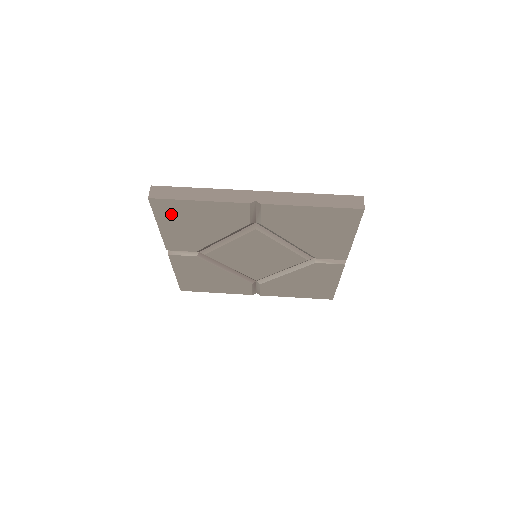
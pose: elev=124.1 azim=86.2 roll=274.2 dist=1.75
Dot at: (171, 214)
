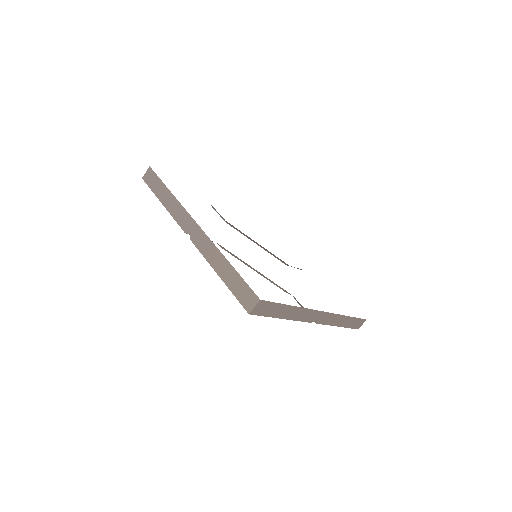
Dot at: occluded
